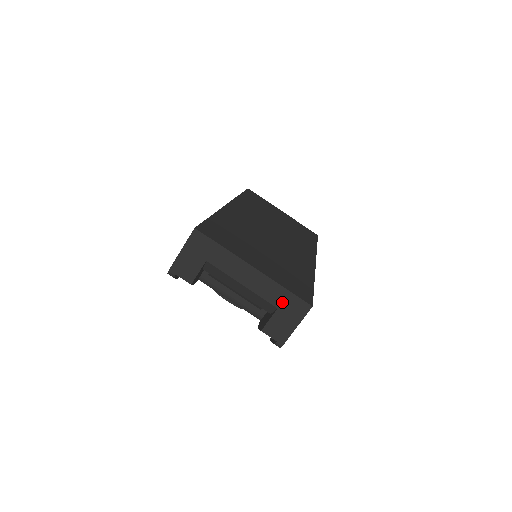
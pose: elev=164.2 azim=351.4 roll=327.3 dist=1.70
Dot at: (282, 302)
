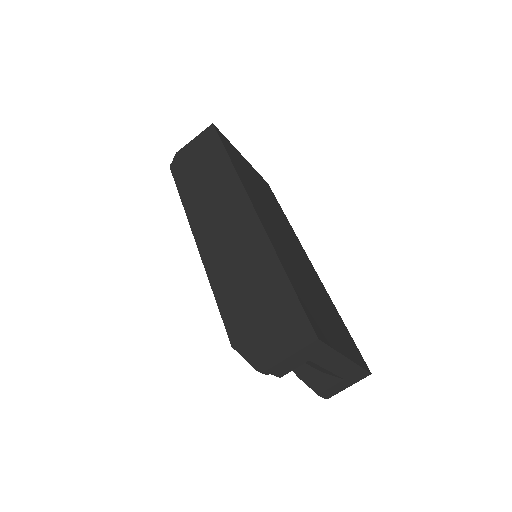
Dot at: (351, 375)
